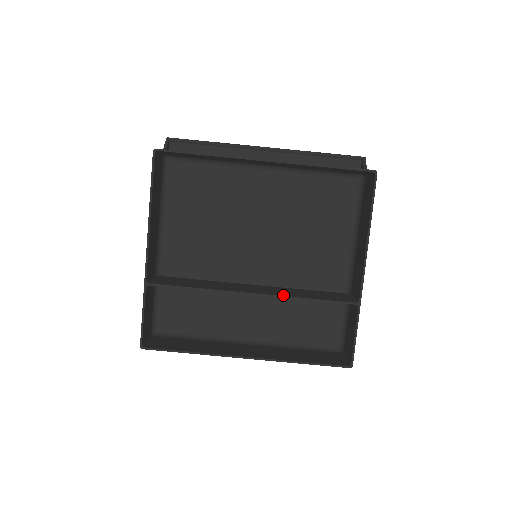
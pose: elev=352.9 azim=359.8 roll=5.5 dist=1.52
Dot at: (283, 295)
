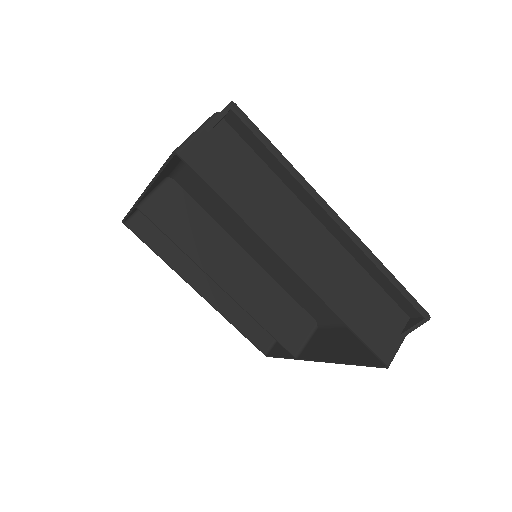
Dot at: (244, 306)
